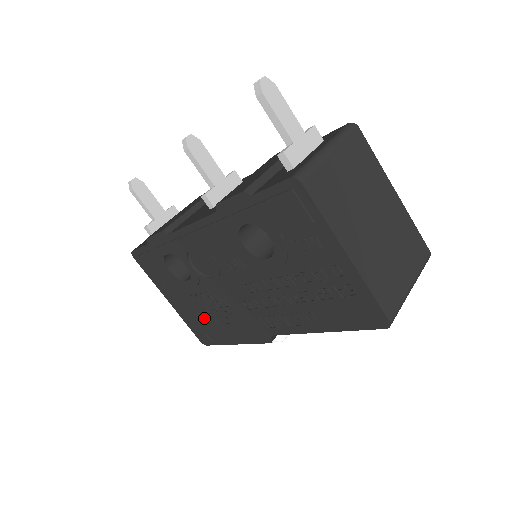
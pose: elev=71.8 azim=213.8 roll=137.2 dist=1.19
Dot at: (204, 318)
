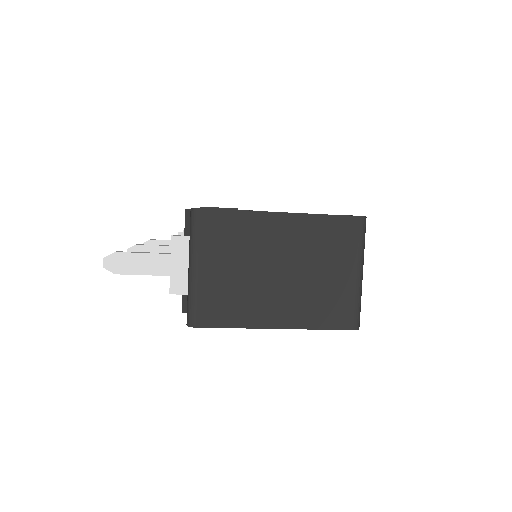
Dot at: occluded
